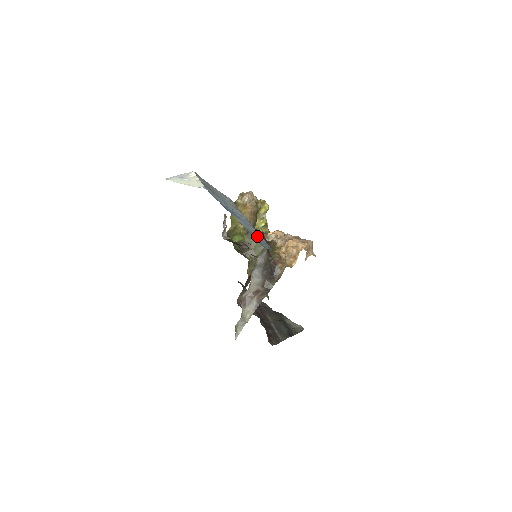
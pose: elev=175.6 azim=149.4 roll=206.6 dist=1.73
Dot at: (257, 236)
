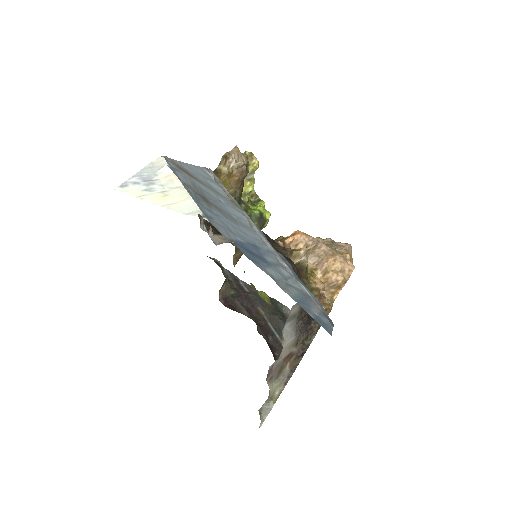
Dot at: (304, 296)
